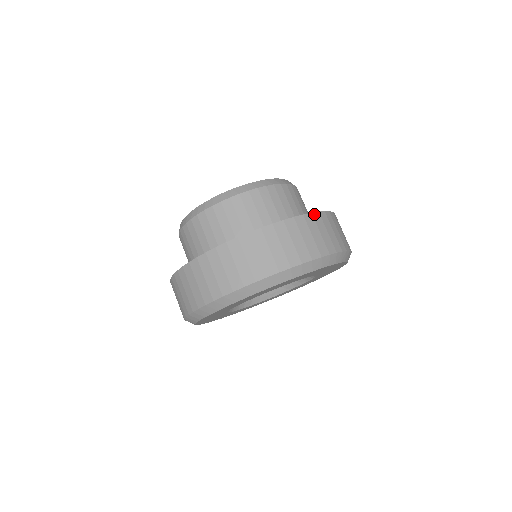
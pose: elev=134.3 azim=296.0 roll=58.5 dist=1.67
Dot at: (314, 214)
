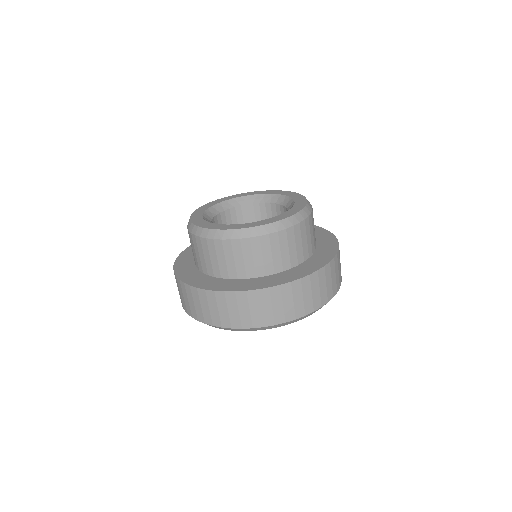
Dot at: (303, 279)
